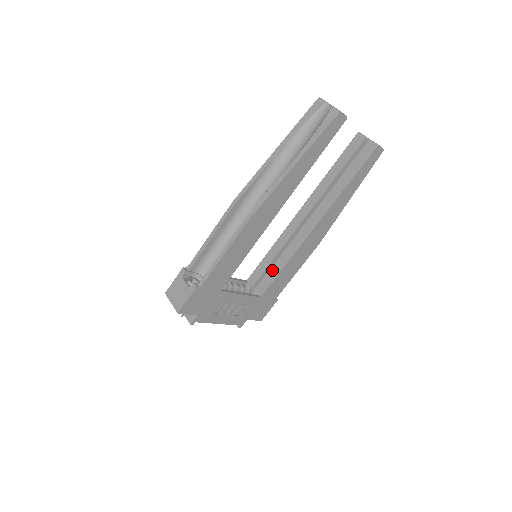
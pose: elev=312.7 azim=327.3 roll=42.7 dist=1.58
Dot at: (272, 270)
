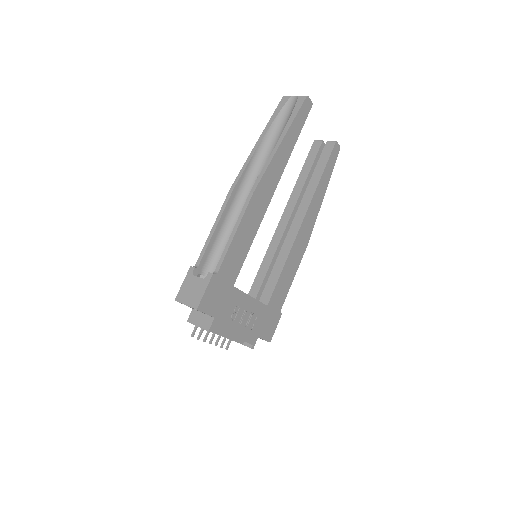
Dot at: (272, 276)
